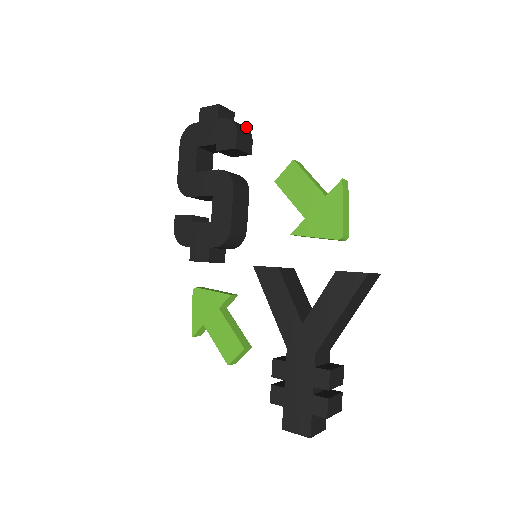
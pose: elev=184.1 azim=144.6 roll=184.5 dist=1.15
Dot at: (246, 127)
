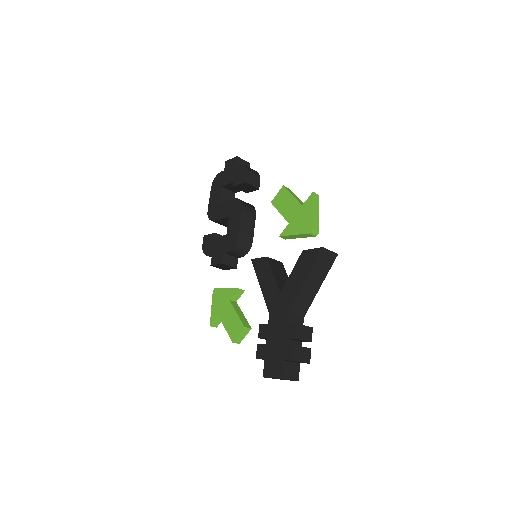
Dot at: (256, 171)
